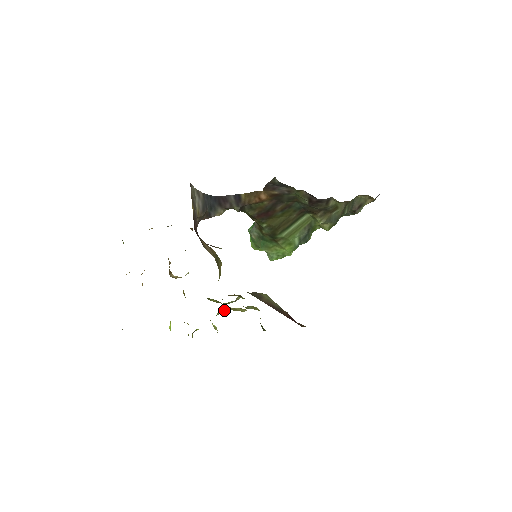
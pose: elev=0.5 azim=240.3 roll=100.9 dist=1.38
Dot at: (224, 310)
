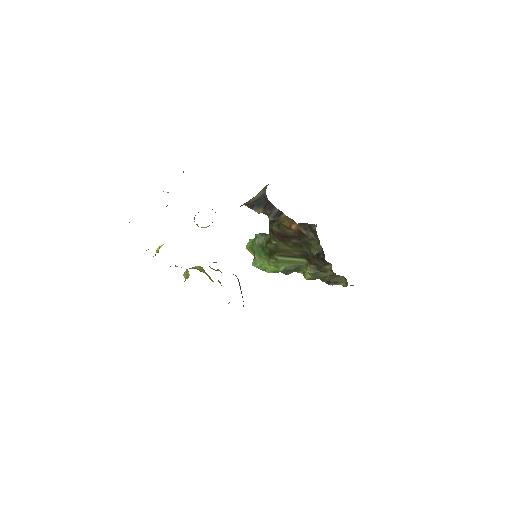
Dot at: (200, 269)
